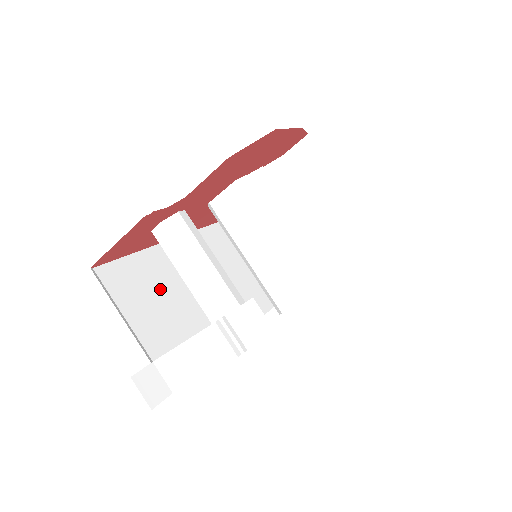
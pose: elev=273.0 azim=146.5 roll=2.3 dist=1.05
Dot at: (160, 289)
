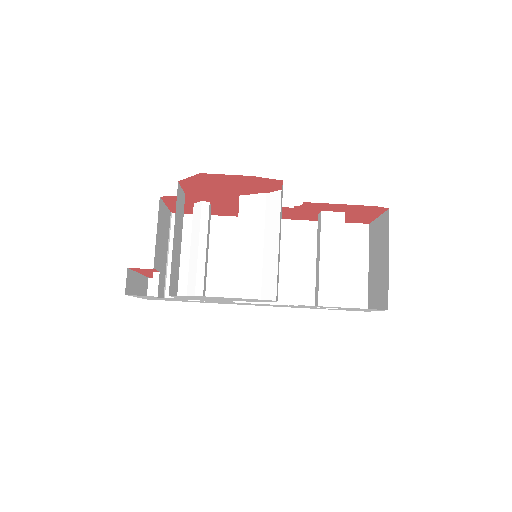
Dot at: (210, 244)
